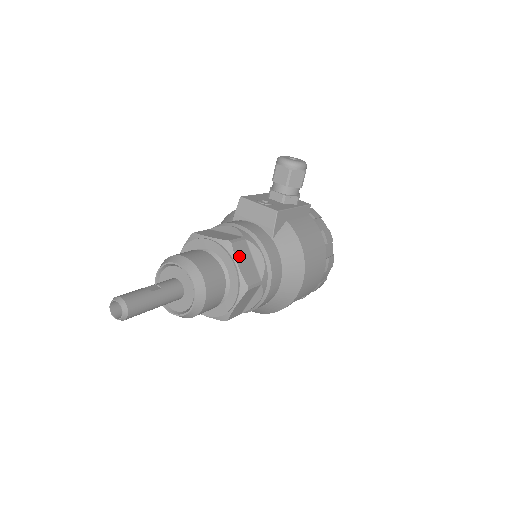
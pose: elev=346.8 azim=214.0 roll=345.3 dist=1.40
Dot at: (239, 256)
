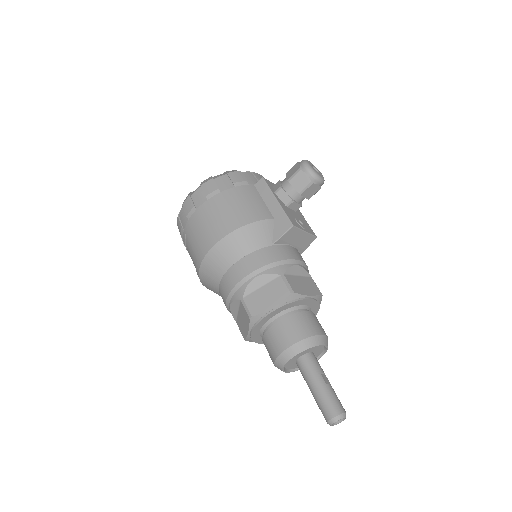
Dot at: occluded
